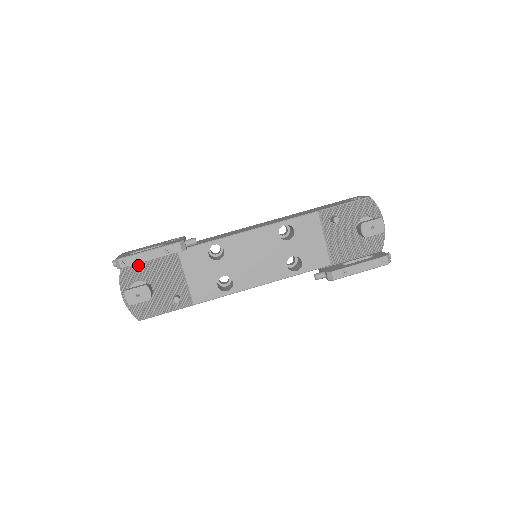
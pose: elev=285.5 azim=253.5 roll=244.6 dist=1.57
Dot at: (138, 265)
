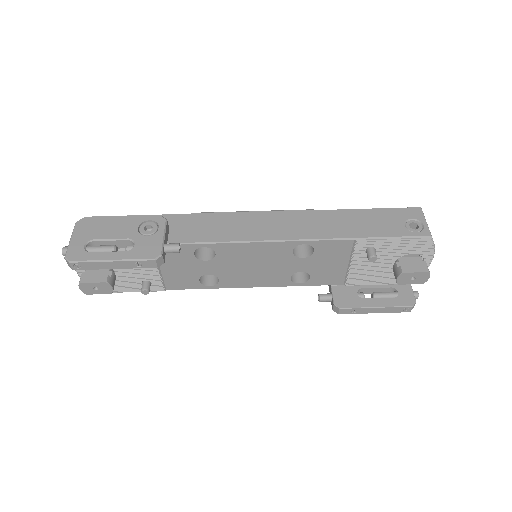
Dot at: occluded
